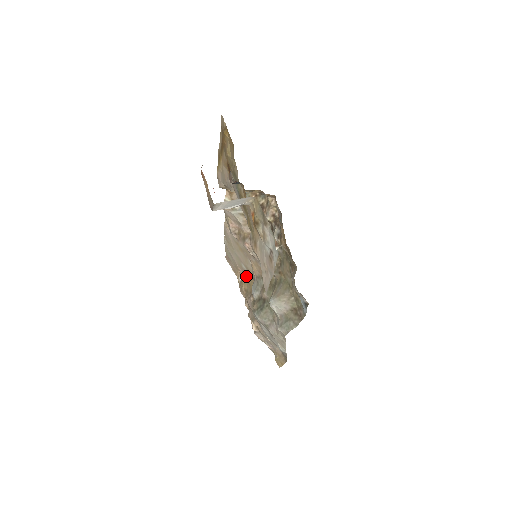
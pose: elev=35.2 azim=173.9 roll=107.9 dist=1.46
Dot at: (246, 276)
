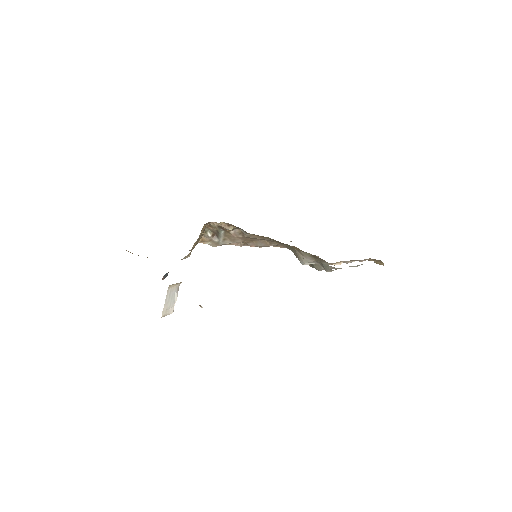
Dot at: occluded
